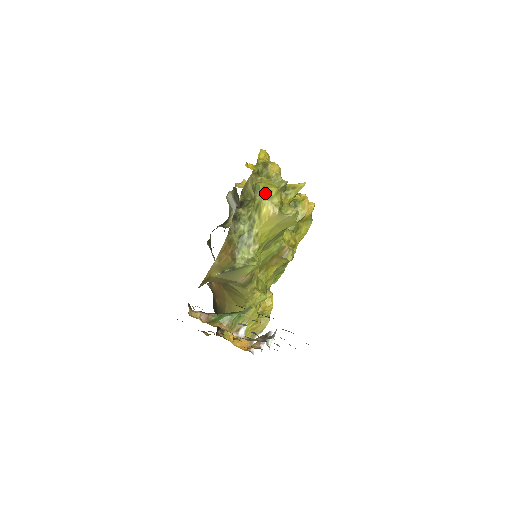
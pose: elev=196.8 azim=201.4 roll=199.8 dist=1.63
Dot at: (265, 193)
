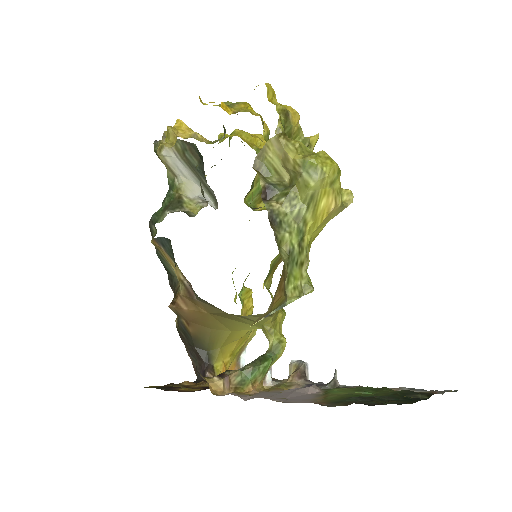
Dot at: (328, 176)
